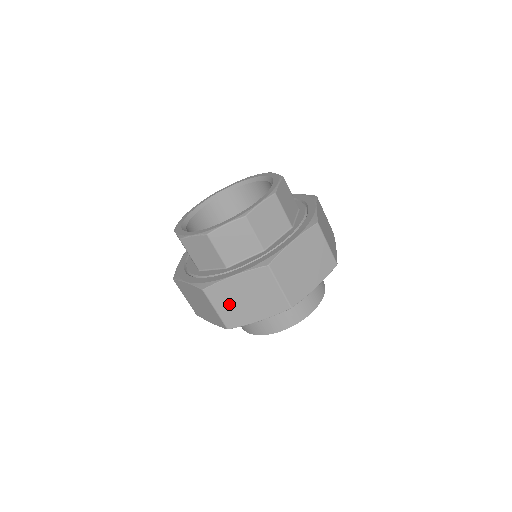
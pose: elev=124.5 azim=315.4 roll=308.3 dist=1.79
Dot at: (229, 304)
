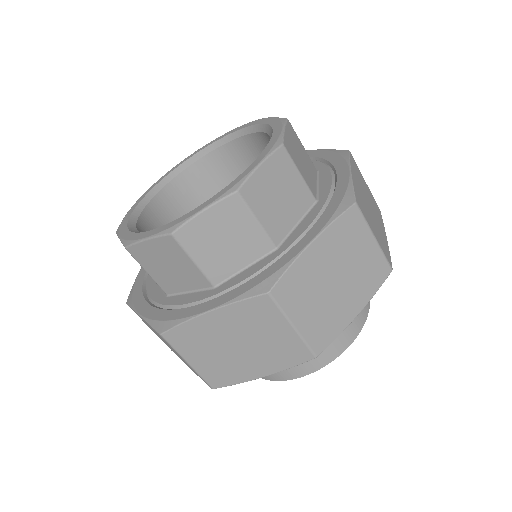
Dot at: (312, 303)
